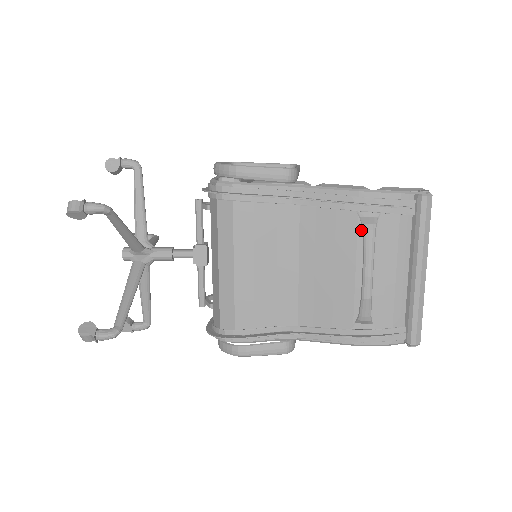
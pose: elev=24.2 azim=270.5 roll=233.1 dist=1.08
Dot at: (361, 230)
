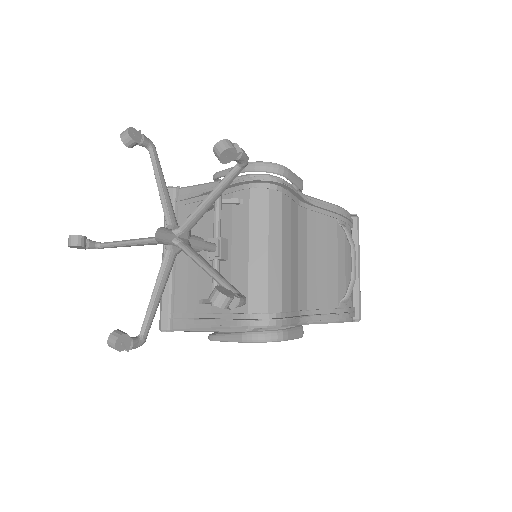
Dot at: (339, 233)
